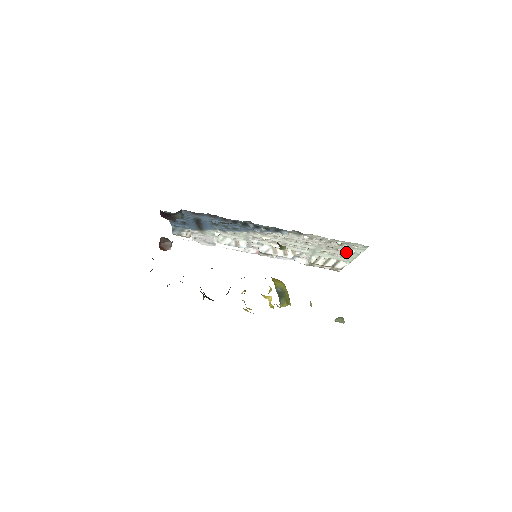
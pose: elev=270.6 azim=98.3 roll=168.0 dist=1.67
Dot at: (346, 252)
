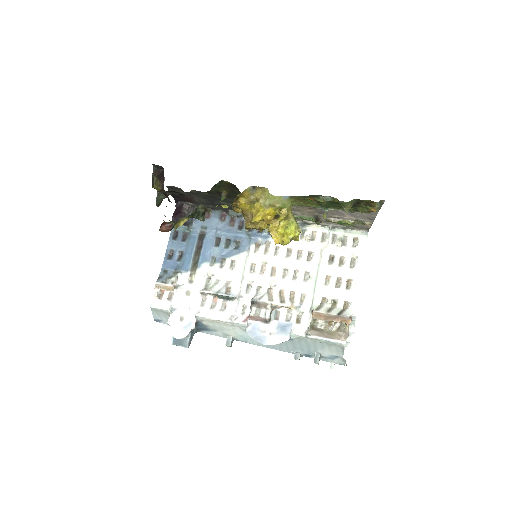
Dot at: (349, 267)
